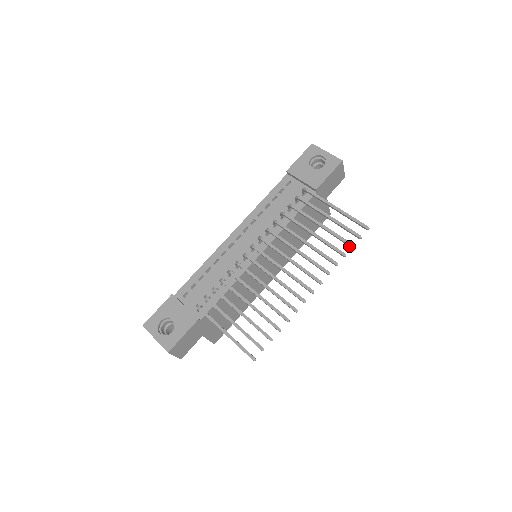
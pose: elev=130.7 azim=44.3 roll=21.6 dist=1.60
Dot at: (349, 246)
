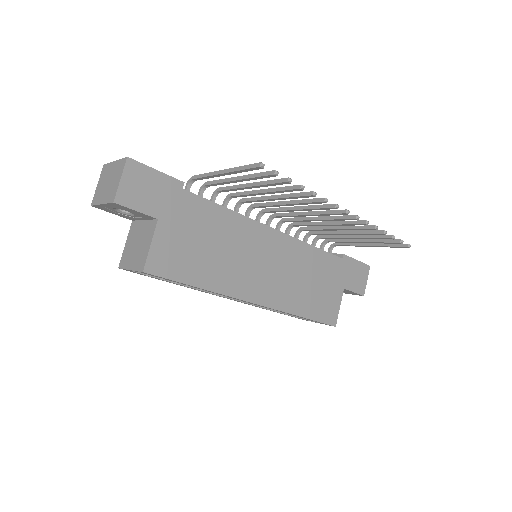
Dot at: (389, 237)
